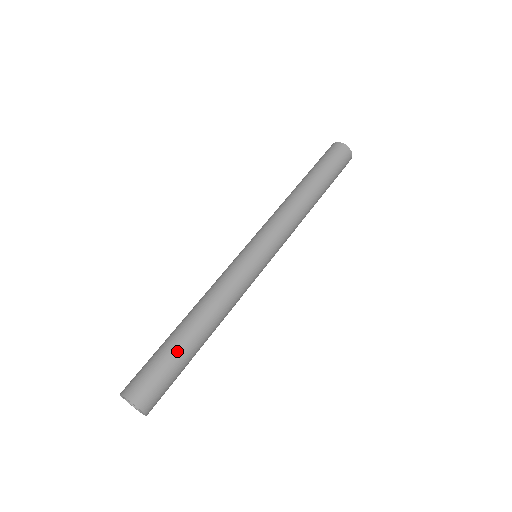
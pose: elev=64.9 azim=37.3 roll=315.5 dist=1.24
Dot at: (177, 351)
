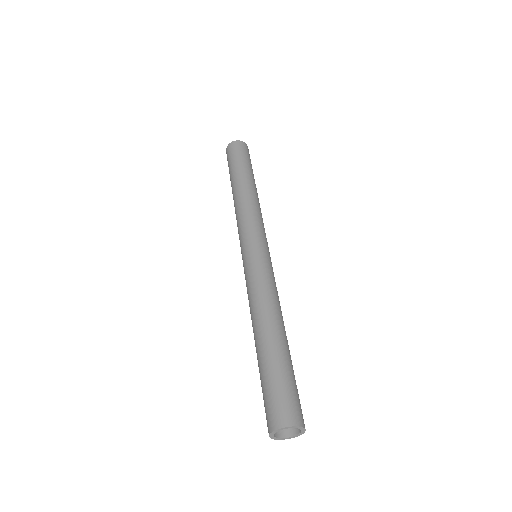
Dot at: (285, 361)
